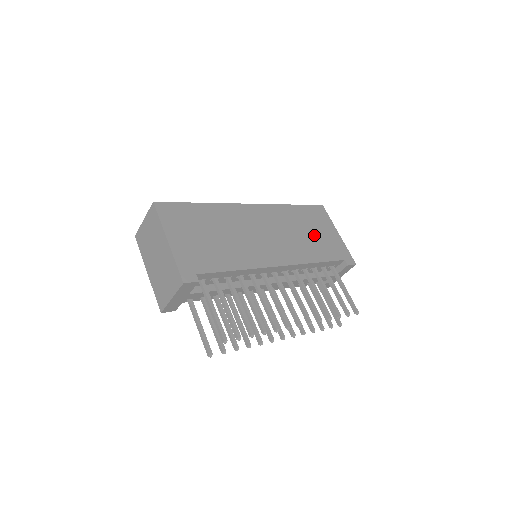
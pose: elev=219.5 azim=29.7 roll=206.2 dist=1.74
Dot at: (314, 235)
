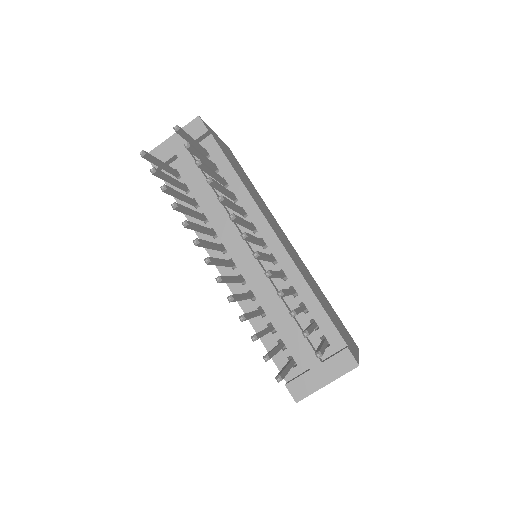
Dot at: (329, 310)
